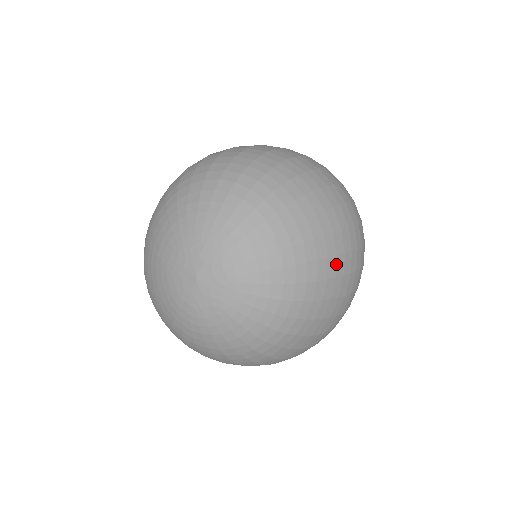
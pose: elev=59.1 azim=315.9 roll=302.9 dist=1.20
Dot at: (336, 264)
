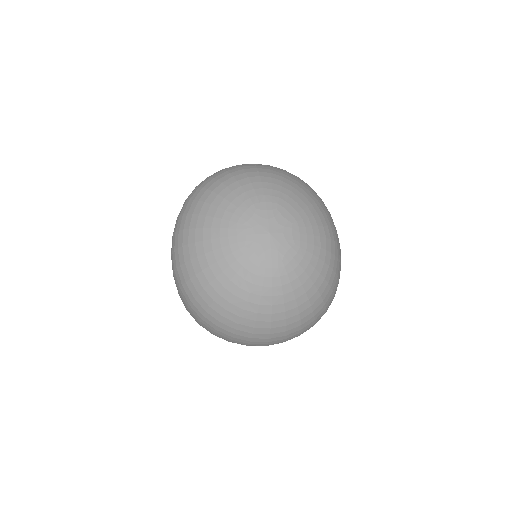
Dot at: occluded
